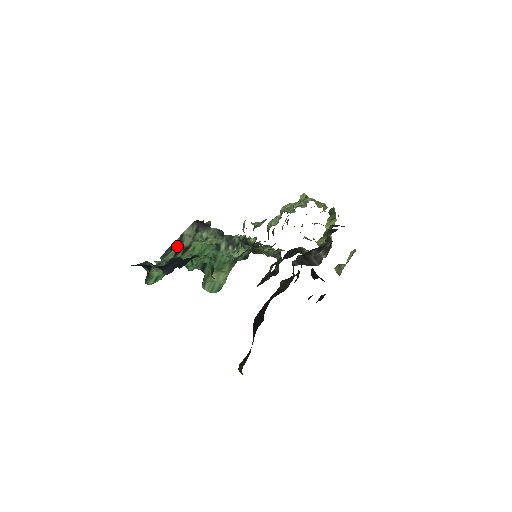
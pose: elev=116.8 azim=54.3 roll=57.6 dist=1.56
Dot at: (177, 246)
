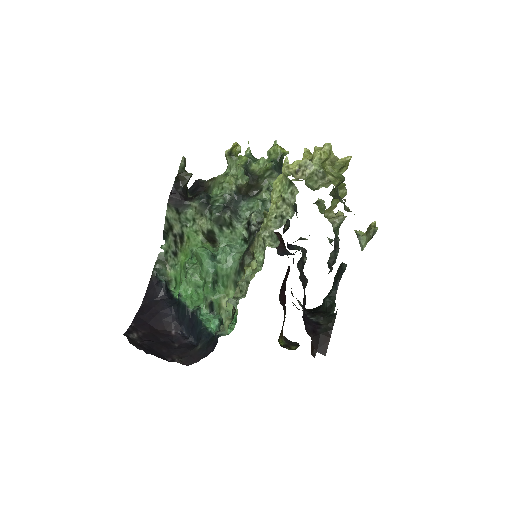
Dot at: (170, 231)
